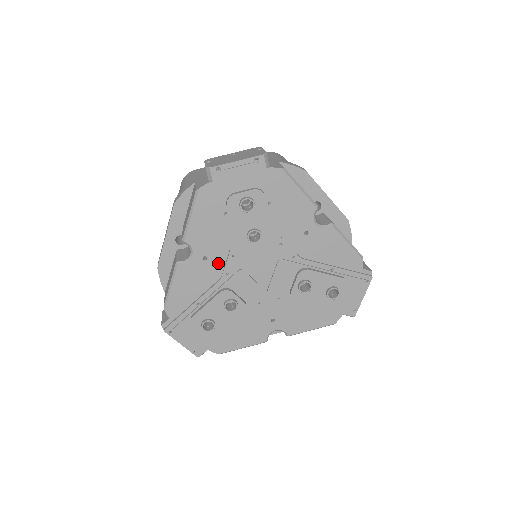
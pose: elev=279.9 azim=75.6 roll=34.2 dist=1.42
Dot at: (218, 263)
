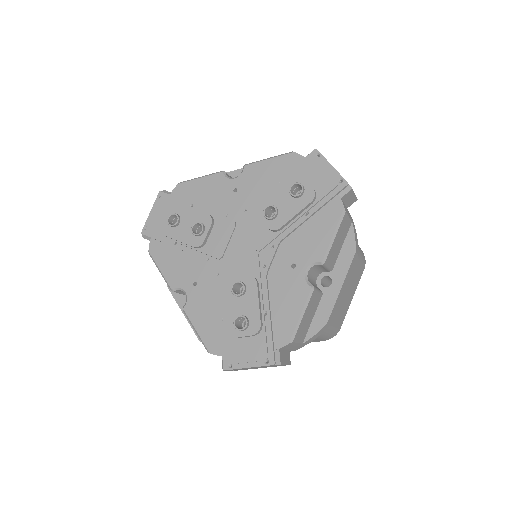
Dot at: (206, 277)
